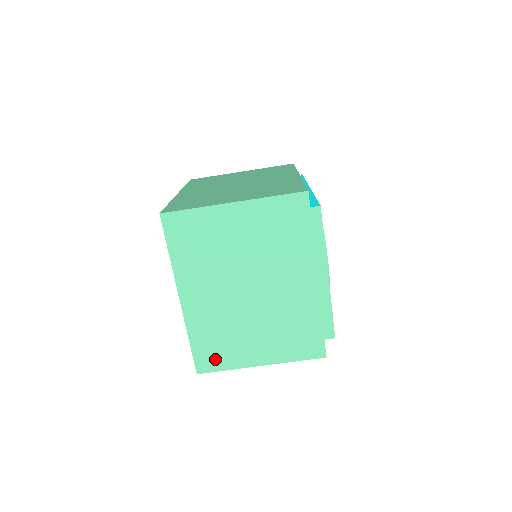
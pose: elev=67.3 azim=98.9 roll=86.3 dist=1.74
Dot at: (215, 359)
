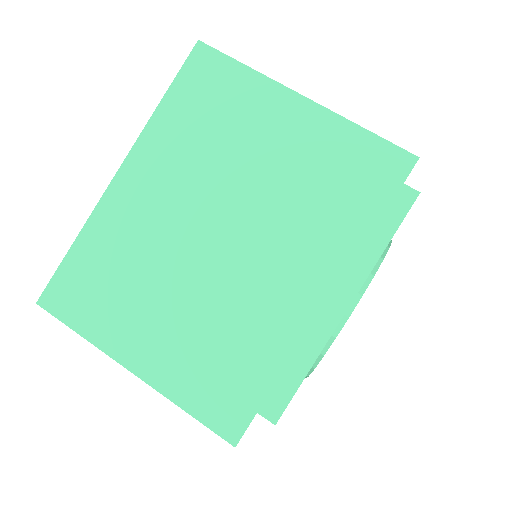
Dot at: (80, 302)
